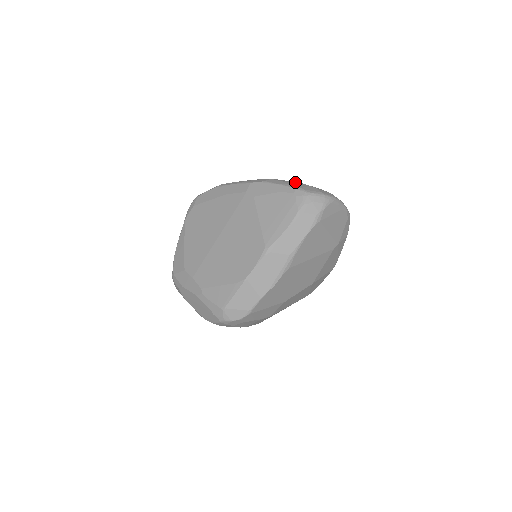
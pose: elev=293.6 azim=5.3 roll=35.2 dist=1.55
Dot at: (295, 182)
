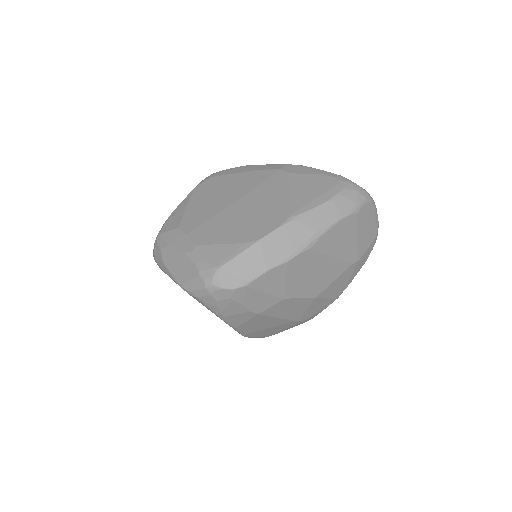
Dot at: occluded
